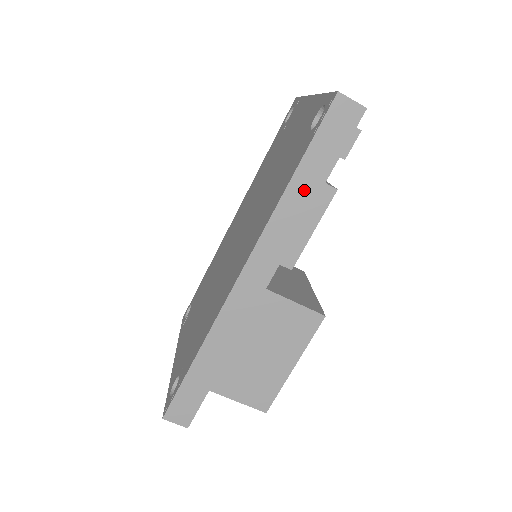
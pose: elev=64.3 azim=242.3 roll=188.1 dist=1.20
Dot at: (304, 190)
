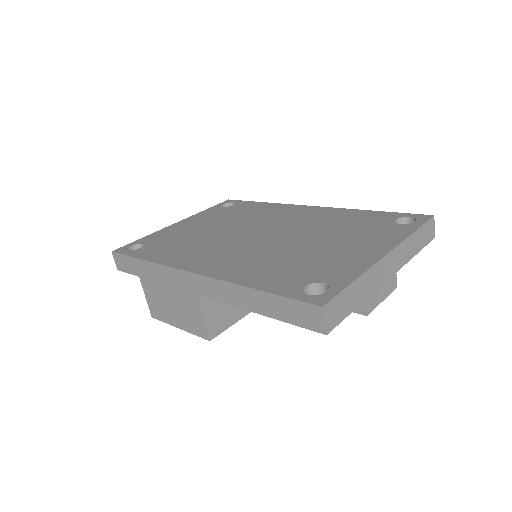
Dot at: (254, 302)
